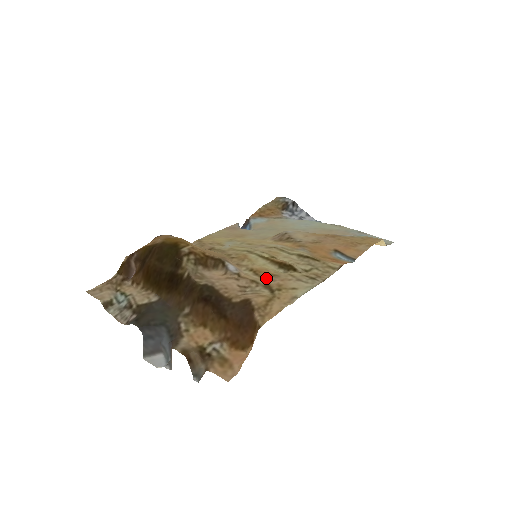
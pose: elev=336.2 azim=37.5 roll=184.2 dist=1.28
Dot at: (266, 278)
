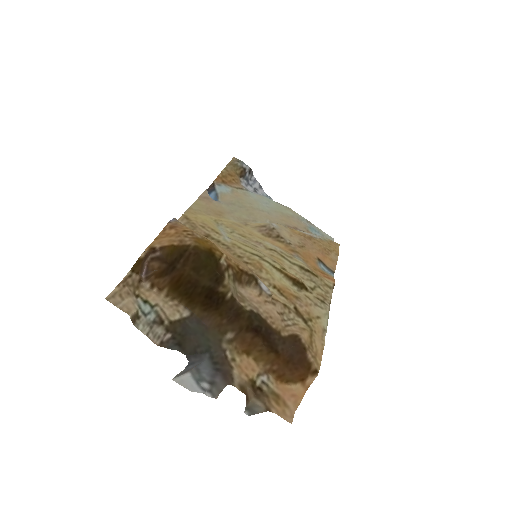
Dot at: (293, 302)
